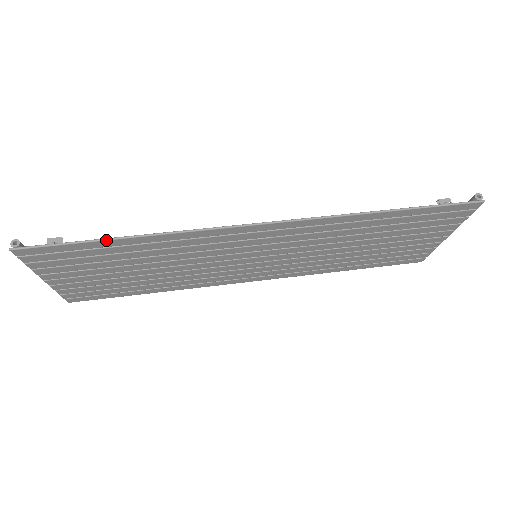
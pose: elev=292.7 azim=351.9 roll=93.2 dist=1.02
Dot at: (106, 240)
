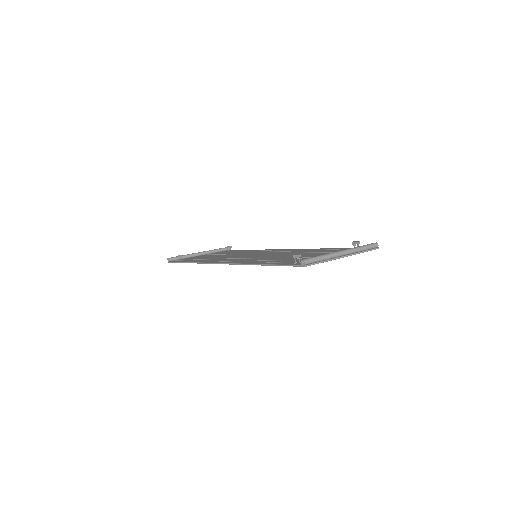
Dot at: occluded
